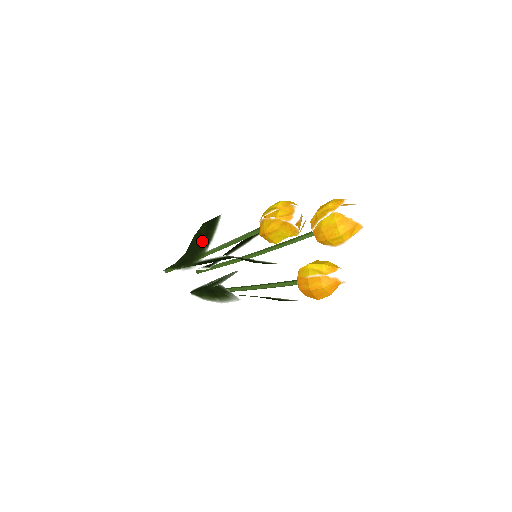
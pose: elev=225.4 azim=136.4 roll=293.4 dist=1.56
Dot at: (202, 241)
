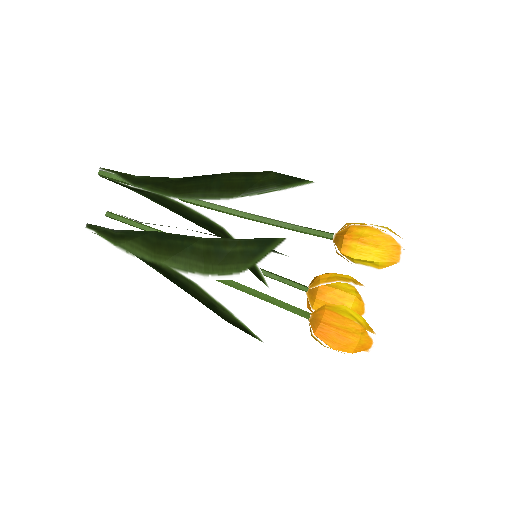
Dot at: (240, 185)
